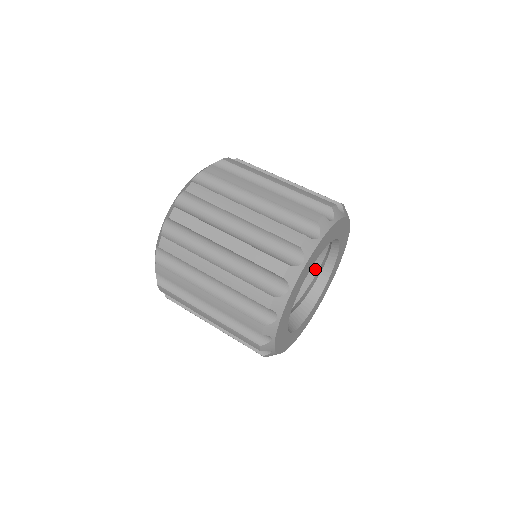
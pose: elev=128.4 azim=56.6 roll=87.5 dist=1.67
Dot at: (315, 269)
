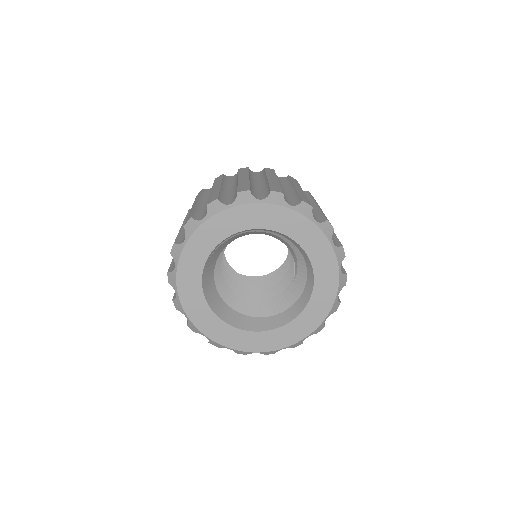
Dot at: occluded
